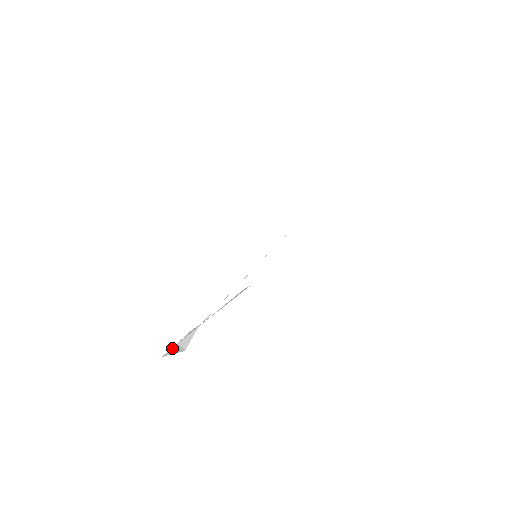
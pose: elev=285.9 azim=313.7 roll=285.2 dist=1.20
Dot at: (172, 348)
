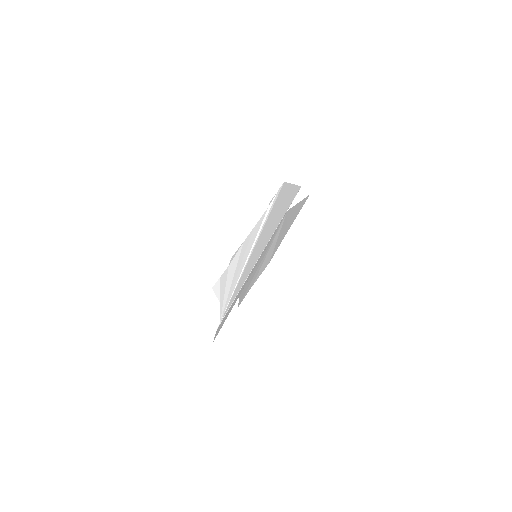
Dot at: (217, 283)
